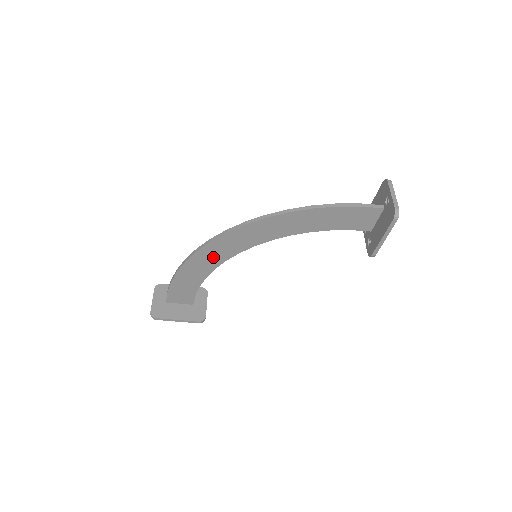
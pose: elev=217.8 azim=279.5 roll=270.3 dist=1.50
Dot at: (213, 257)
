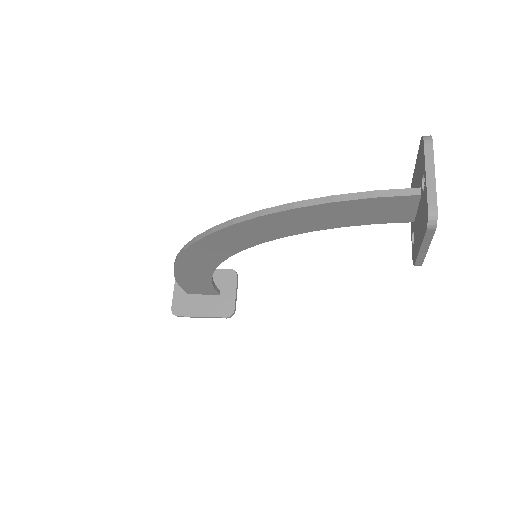
Dot at: (202, 261)
